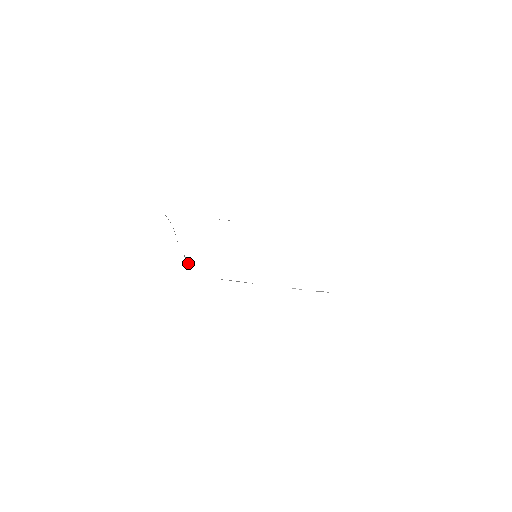
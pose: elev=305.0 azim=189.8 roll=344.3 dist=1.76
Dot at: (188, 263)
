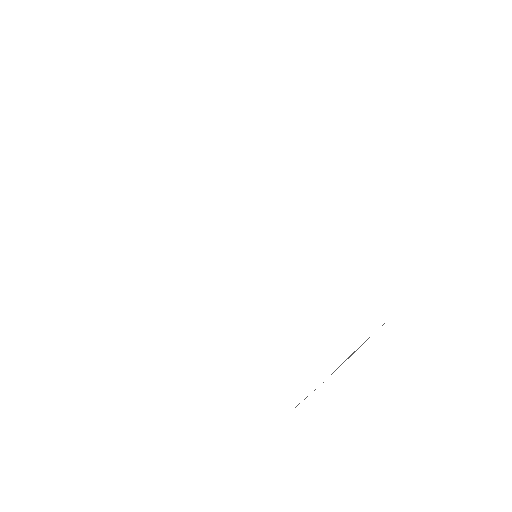
Dot at: occluded
